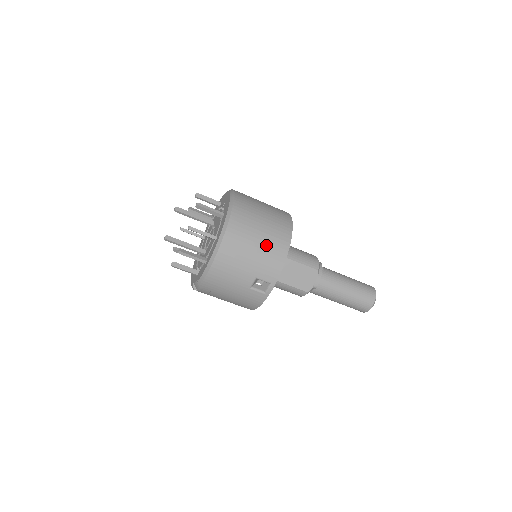
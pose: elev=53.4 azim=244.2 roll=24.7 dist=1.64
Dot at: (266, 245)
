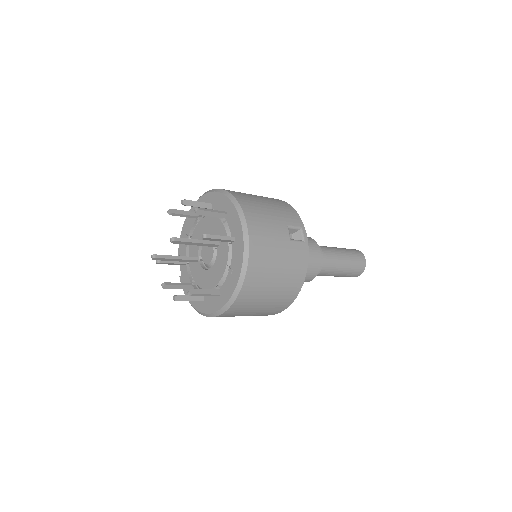
Dot at: occluded
